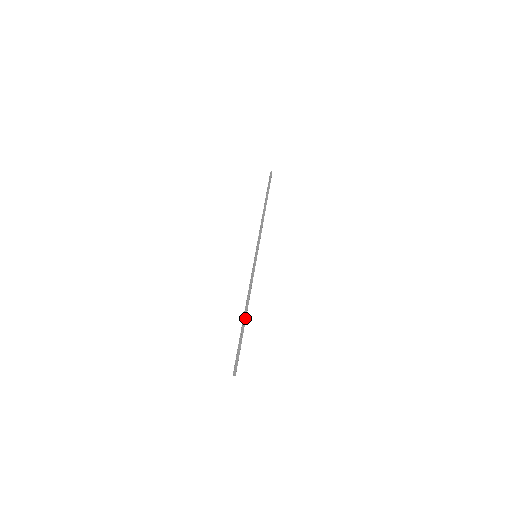
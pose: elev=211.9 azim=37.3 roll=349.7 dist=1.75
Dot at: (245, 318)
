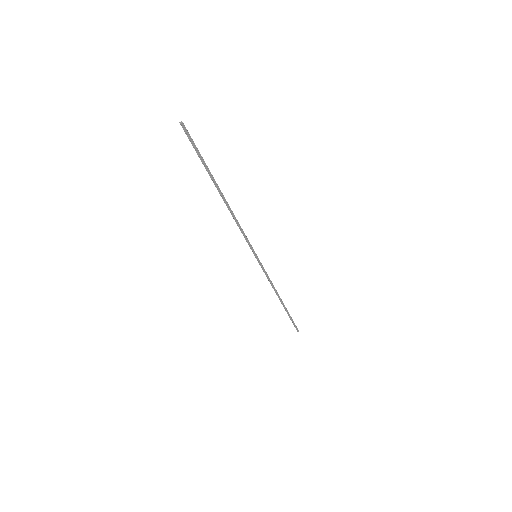
Dot at: (220, 190)
